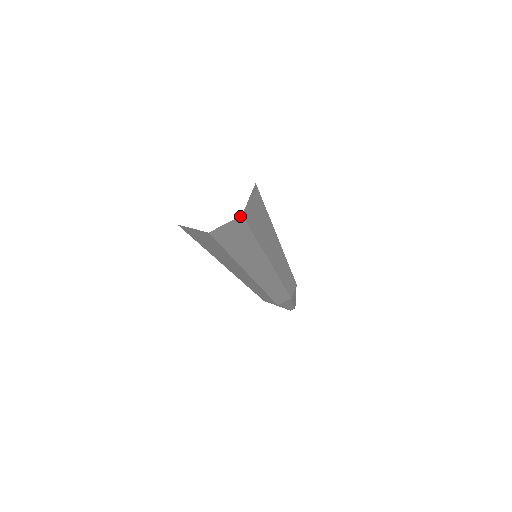
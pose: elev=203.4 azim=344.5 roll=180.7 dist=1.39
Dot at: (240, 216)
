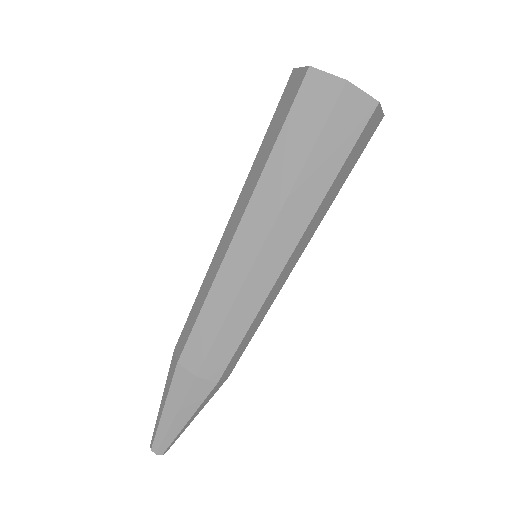
Dot at: (344, 80)
